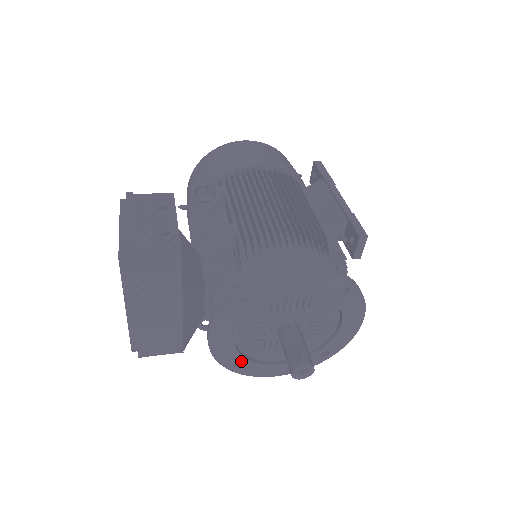
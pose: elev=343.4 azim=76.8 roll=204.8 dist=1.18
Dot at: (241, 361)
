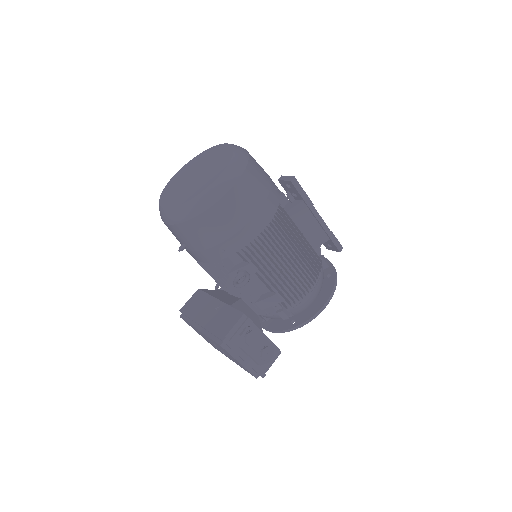
Dot at: occluded
